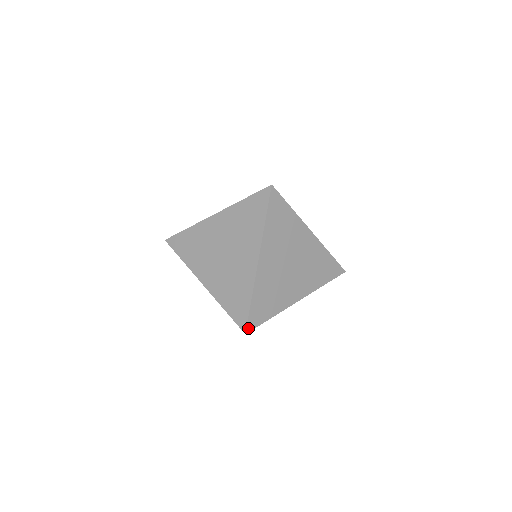
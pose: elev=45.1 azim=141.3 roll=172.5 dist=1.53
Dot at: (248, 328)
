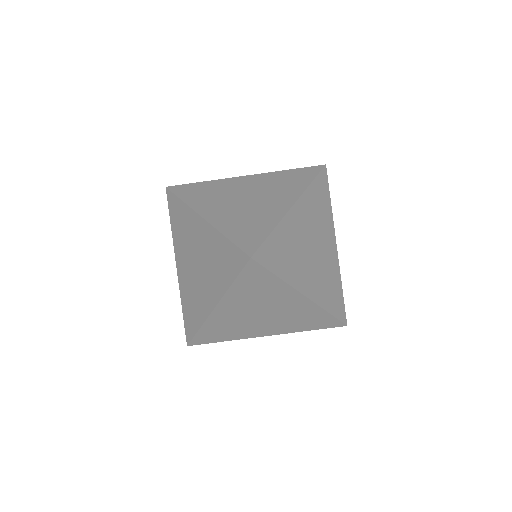
Dot at: (256, 255)
